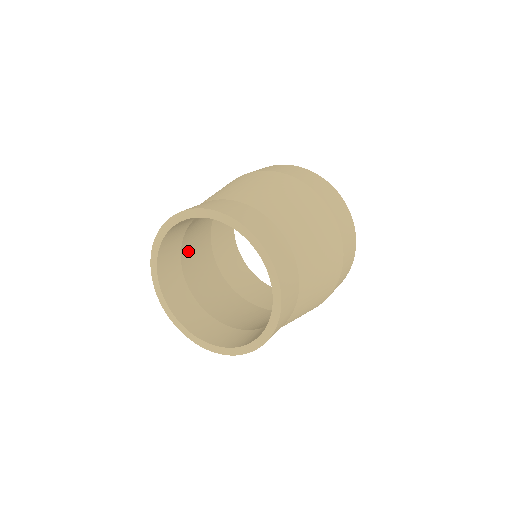
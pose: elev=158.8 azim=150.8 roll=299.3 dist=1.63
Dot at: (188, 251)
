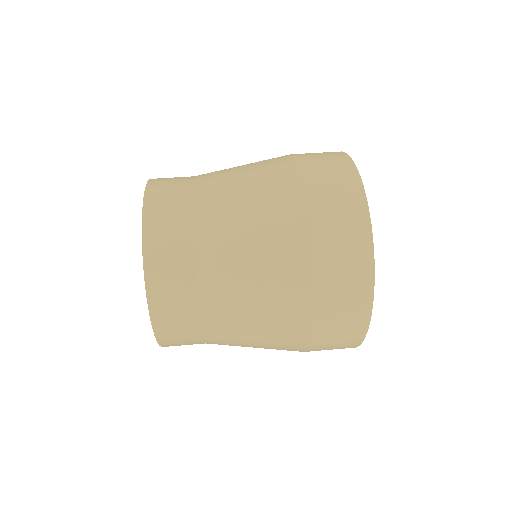
Dot at: occluded
